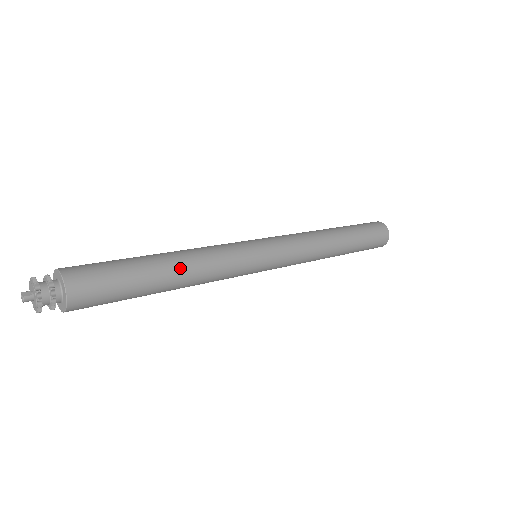
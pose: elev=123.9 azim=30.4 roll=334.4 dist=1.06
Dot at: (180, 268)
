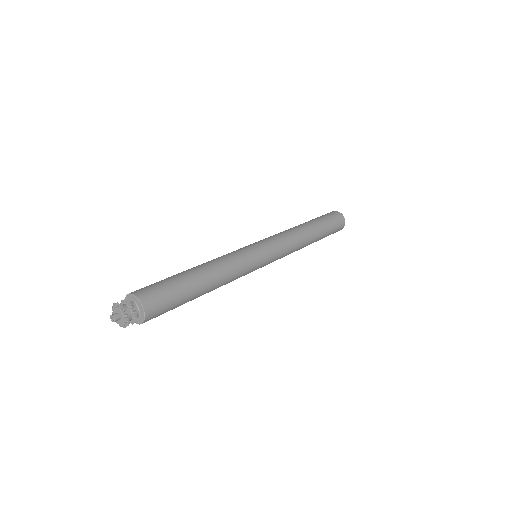
Dot at: (212, 280)
